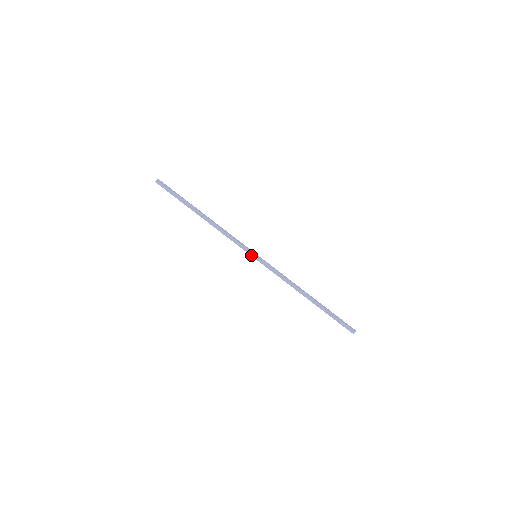
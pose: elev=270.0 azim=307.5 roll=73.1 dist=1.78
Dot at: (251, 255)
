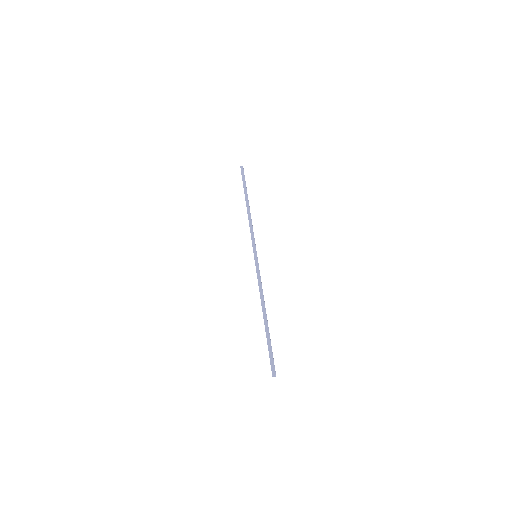
Dot at: (254, 251)
